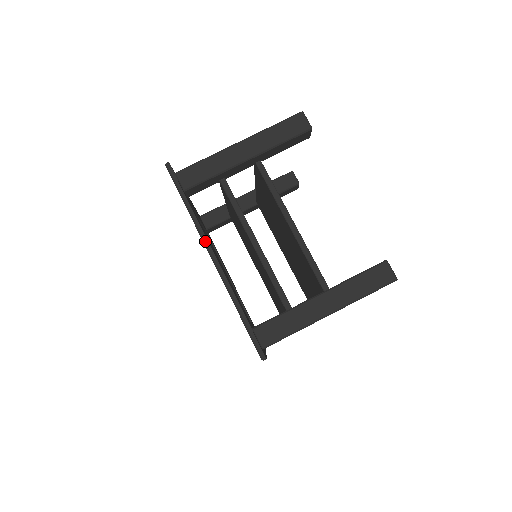
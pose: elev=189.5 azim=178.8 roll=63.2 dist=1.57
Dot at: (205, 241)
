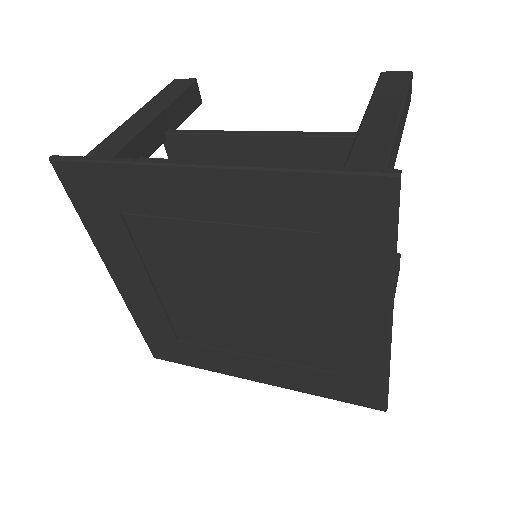
Dot at: (169, 162)
